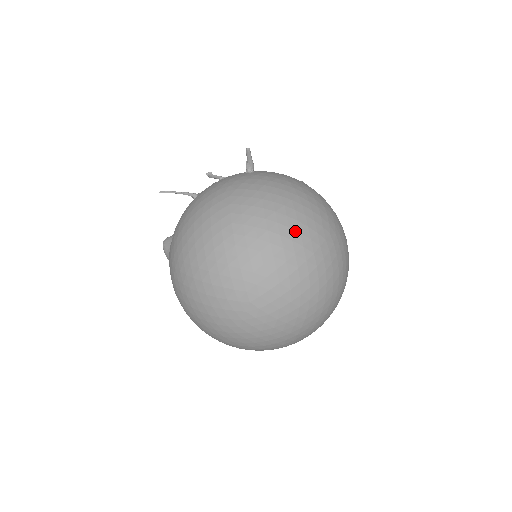
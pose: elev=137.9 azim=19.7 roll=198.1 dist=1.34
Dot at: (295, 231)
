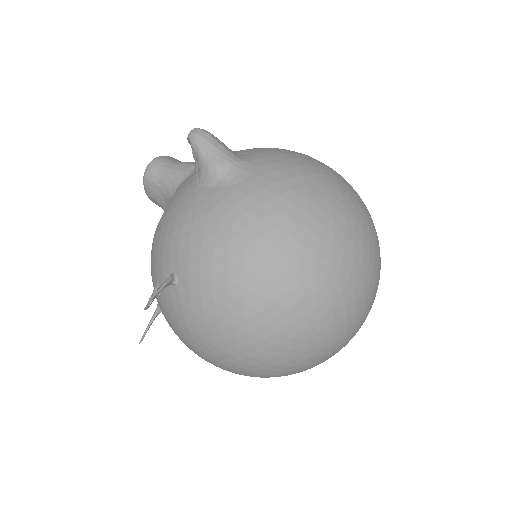
Dot at: (299, 334)
